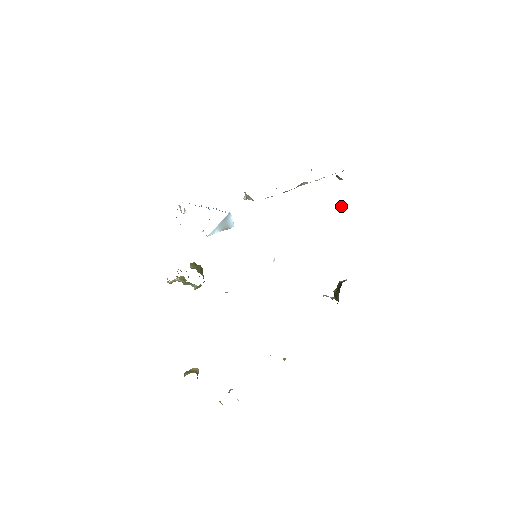
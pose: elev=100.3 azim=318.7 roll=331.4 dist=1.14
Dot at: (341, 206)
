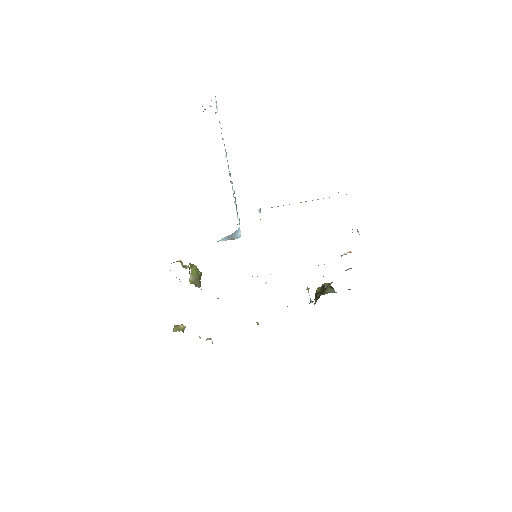
Dot at: (345, 254)
